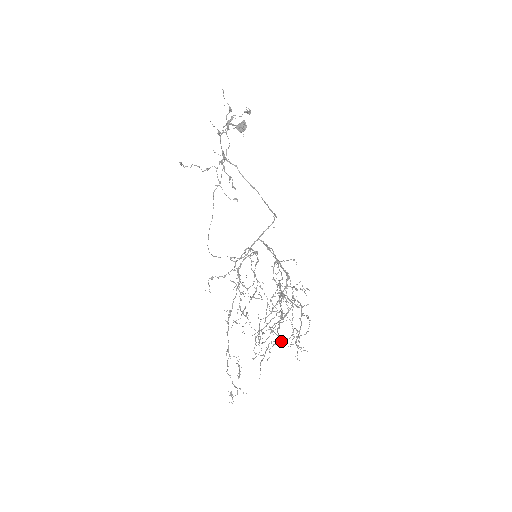
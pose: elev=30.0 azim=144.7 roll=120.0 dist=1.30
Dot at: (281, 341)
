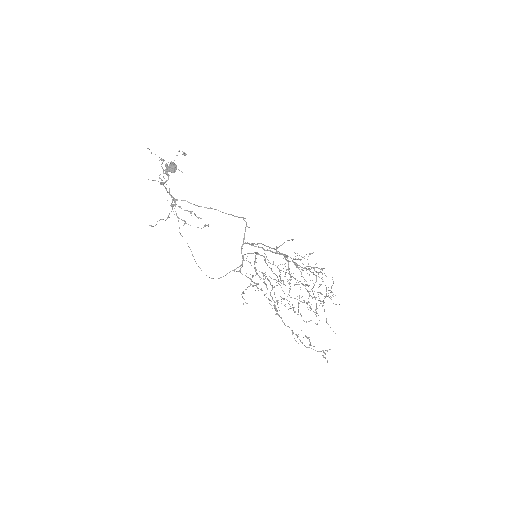
Dot at: occluded
